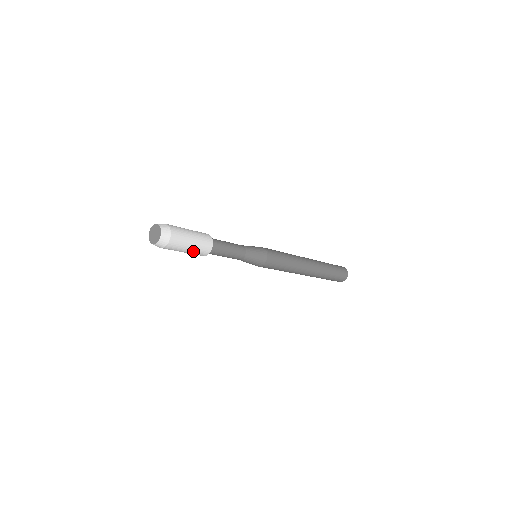
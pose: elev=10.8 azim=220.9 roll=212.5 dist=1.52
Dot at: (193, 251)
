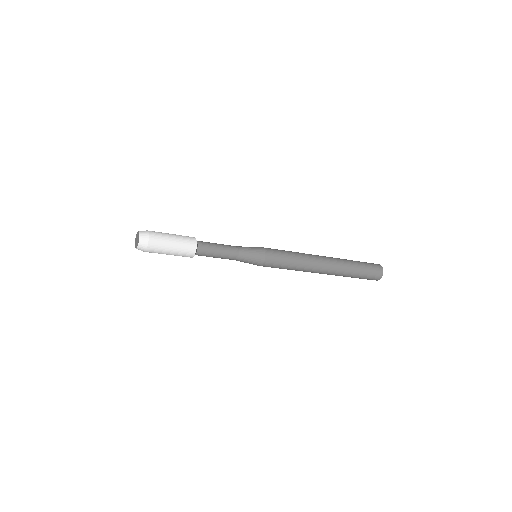
Dot at: (178, 248)
